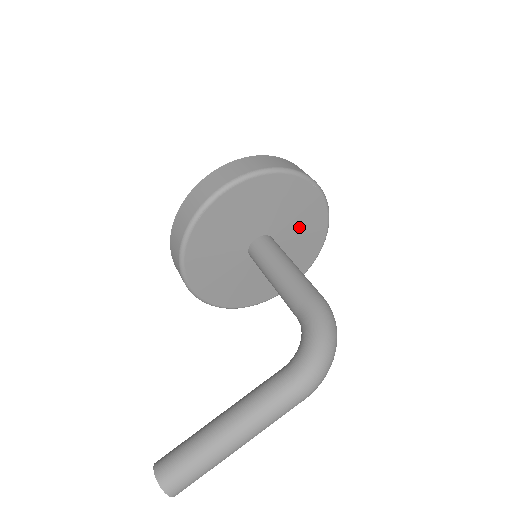
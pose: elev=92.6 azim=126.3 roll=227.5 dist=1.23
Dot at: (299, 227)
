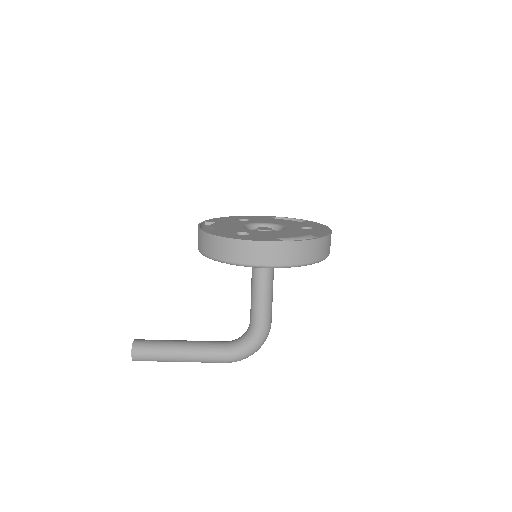
Dot at: occluded
